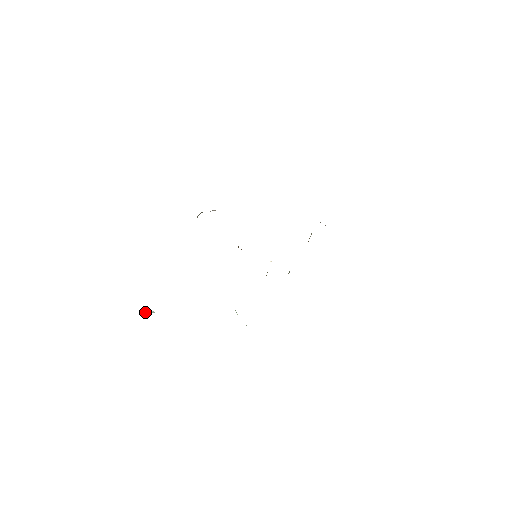
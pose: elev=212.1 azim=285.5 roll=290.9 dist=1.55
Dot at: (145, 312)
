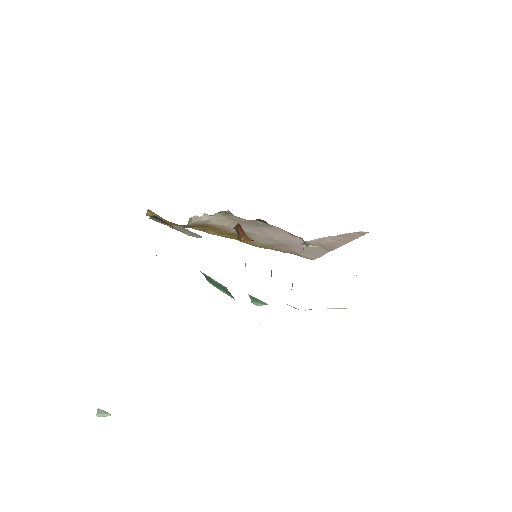
Dot at: (97, 412)
